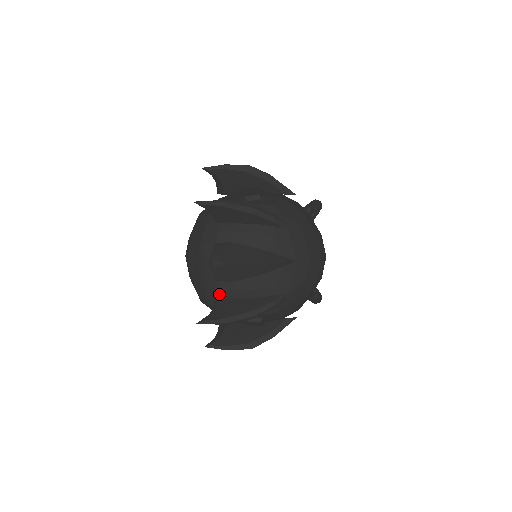
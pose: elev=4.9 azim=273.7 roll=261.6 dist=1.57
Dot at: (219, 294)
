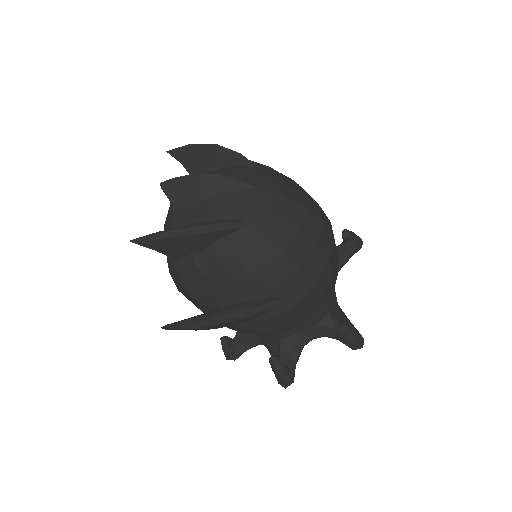
Dot at: occluded
